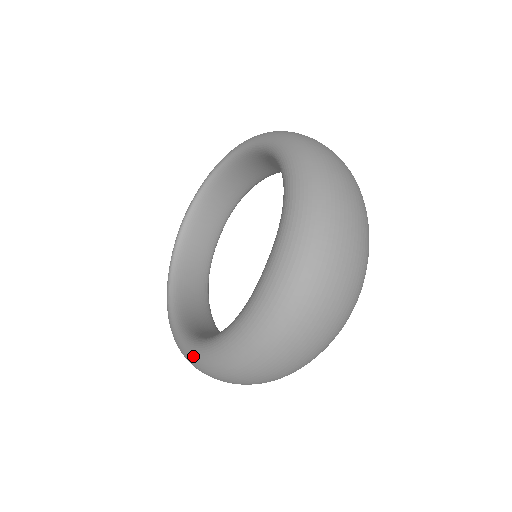
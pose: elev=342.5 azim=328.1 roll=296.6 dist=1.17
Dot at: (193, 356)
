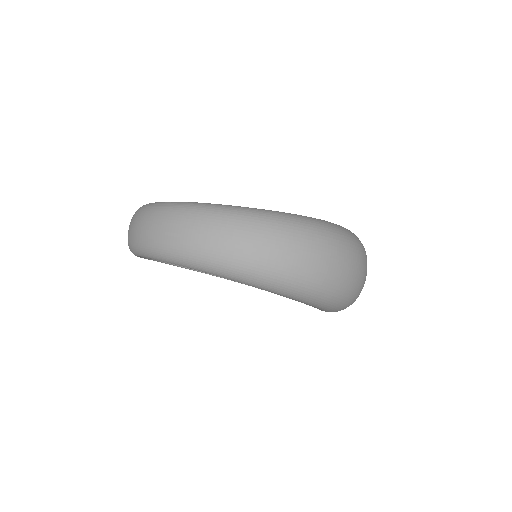
Dot at: occluded
